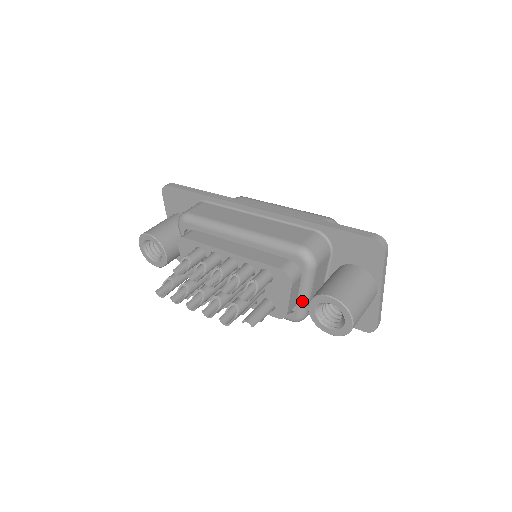
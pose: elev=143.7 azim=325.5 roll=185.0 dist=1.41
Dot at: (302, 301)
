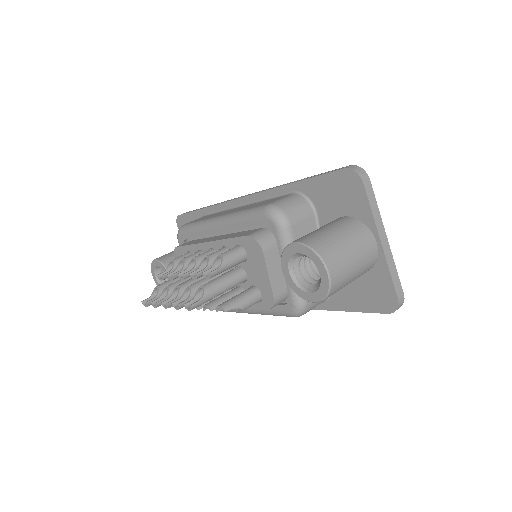
Dot at: occluded
